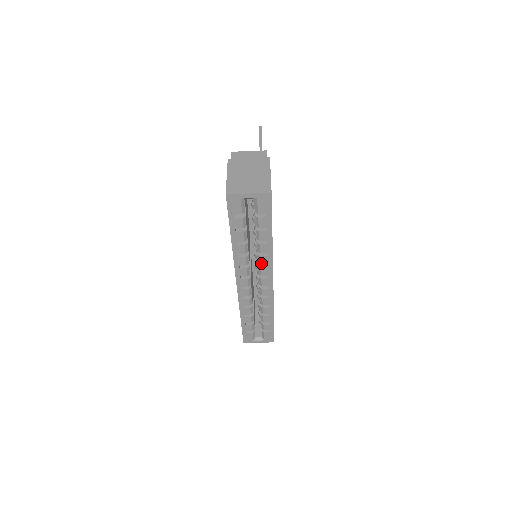
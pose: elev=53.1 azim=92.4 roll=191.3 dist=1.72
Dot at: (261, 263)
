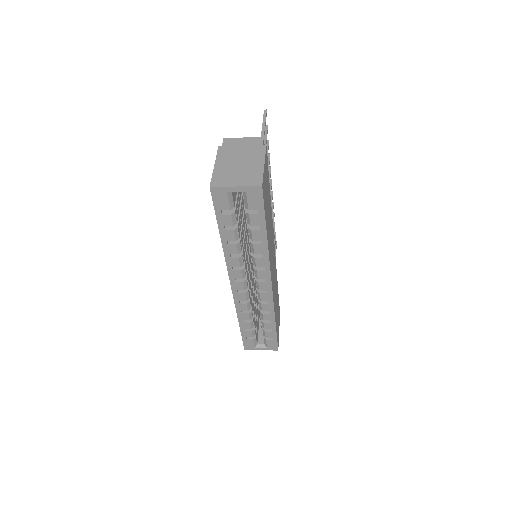
Dot at: (256, 265)
